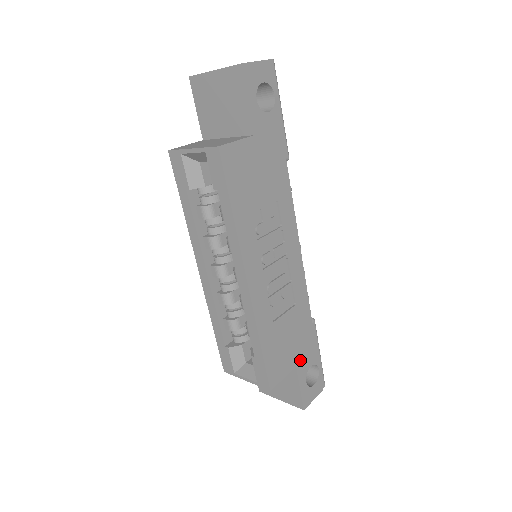
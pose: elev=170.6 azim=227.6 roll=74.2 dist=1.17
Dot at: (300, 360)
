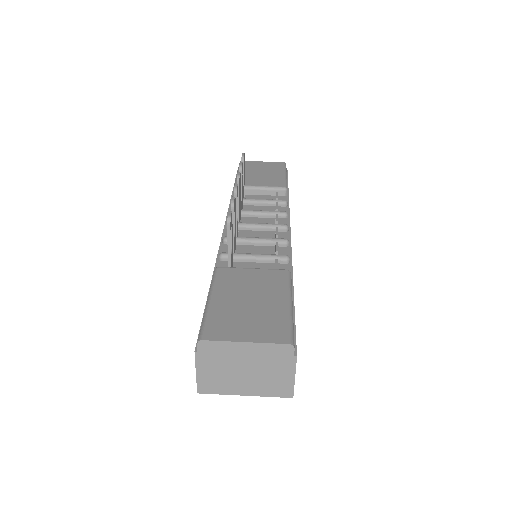
Dot at: occluded
